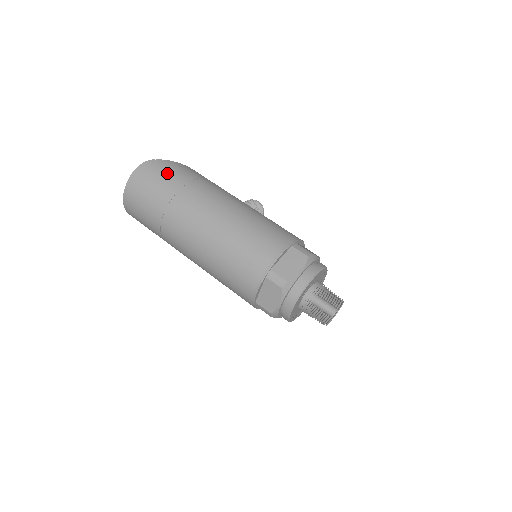
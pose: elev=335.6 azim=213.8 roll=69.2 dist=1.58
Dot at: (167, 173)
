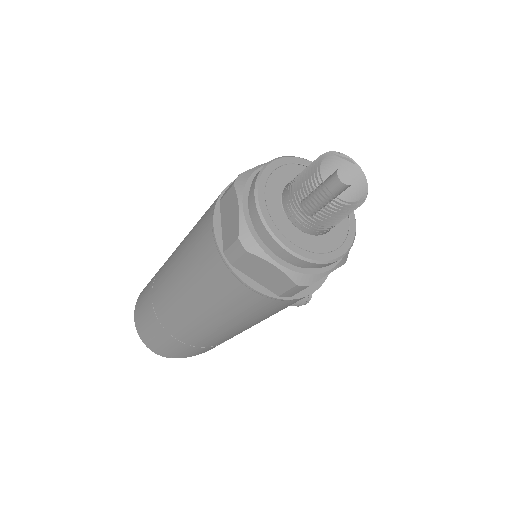
Dot at: occluded
